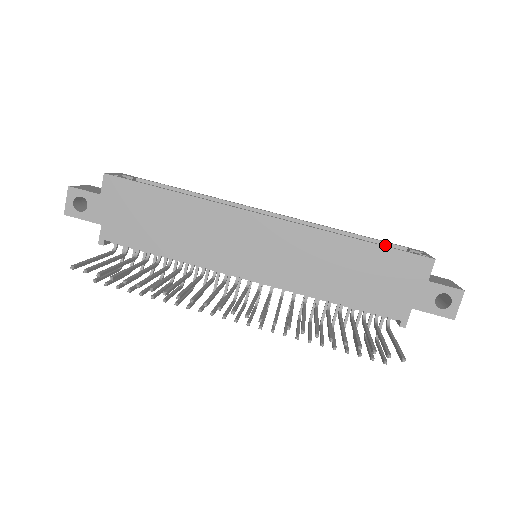
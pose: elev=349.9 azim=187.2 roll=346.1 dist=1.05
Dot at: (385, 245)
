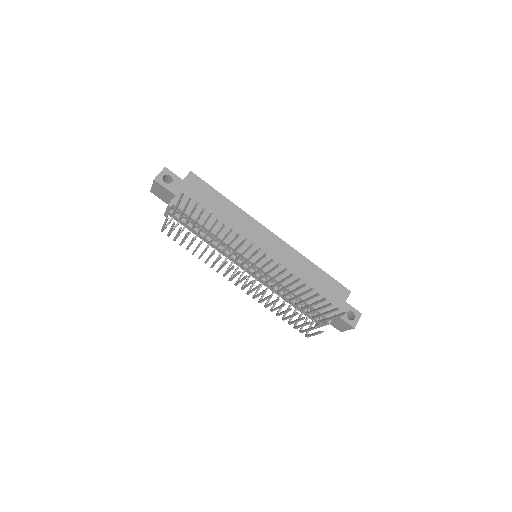
Dot at: occluded
